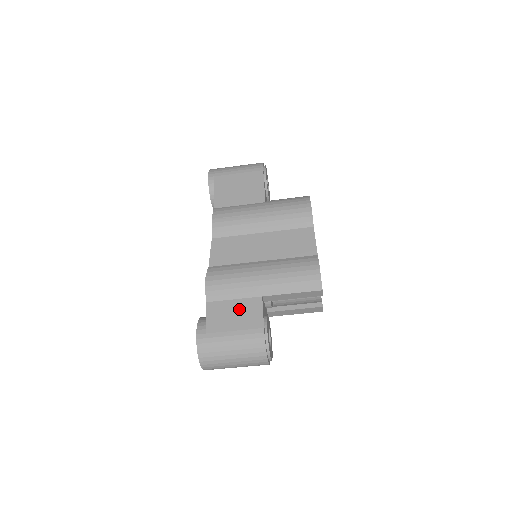
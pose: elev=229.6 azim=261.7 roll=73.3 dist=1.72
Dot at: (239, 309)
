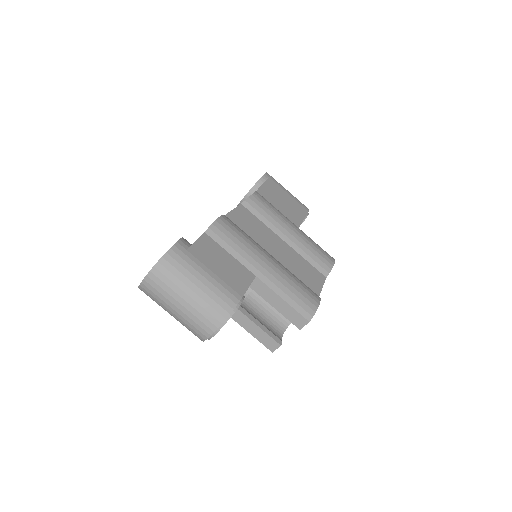
Dot at: (230, 264)
